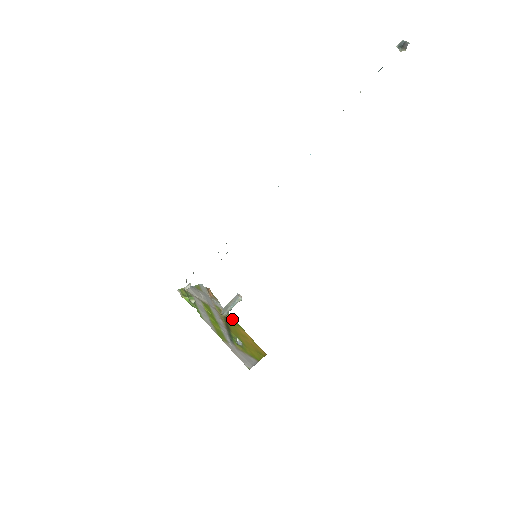
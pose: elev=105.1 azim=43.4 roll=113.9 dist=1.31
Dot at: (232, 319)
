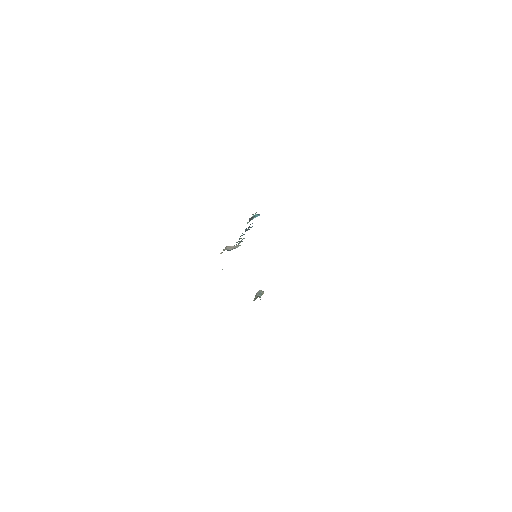
Dot at: occluded
